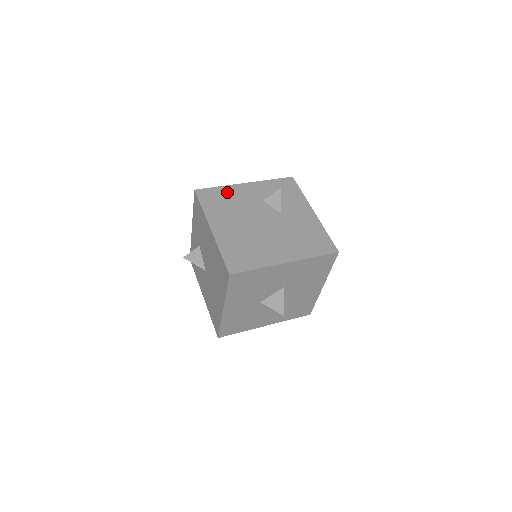
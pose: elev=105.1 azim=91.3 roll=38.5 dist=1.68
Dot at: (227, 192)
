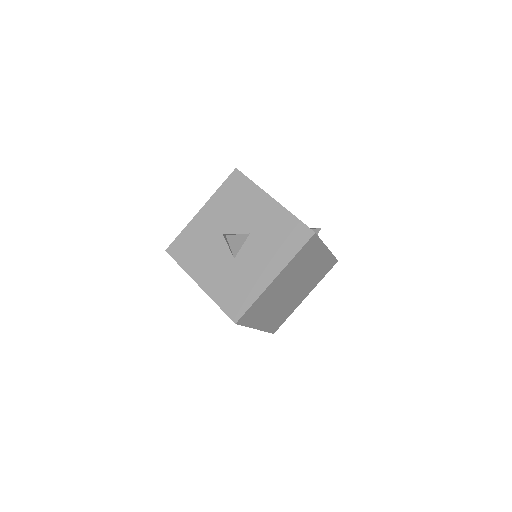
Dot at: occluded
